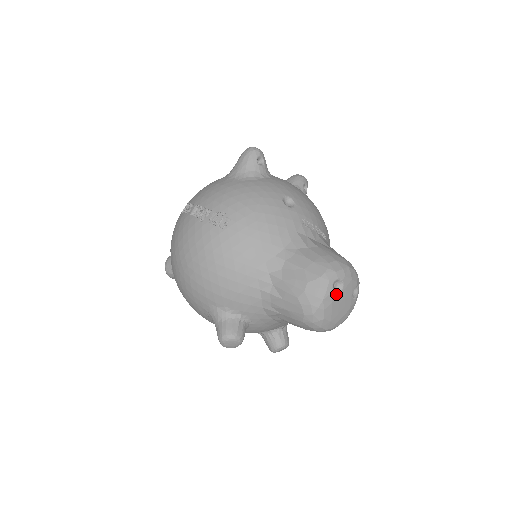
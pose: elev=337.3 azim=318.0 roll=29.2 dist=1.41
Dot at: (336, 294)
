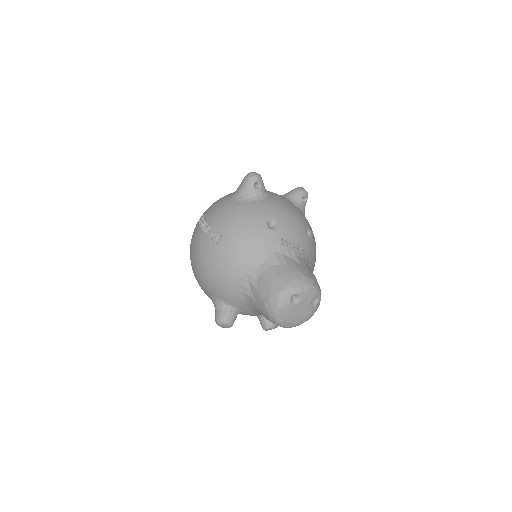
Dot at: (293, 304)
